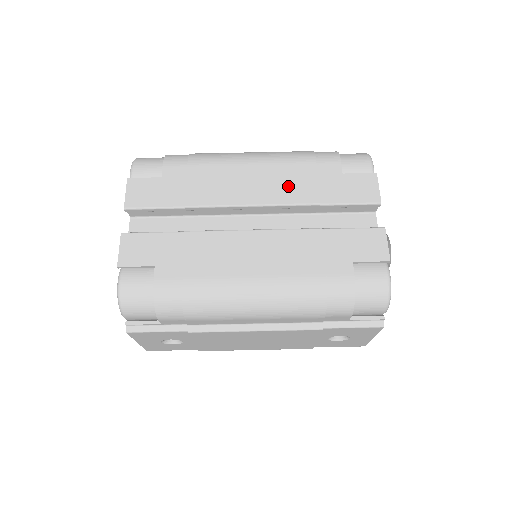
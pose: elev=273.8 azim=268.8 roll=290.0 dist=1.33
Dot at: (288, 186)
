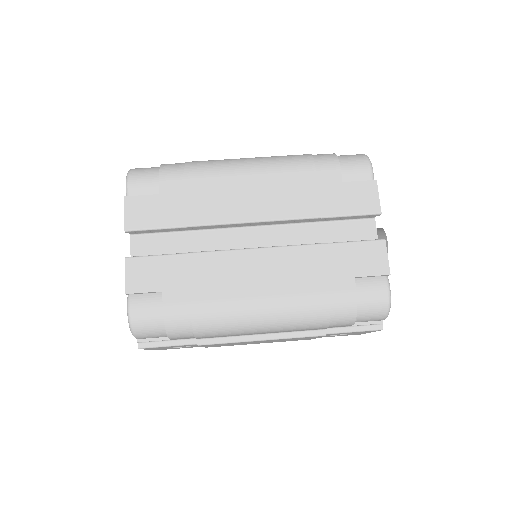
Dot at: (288, 199)
